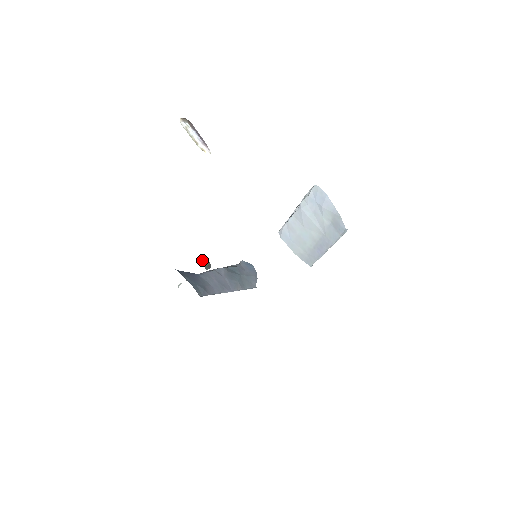
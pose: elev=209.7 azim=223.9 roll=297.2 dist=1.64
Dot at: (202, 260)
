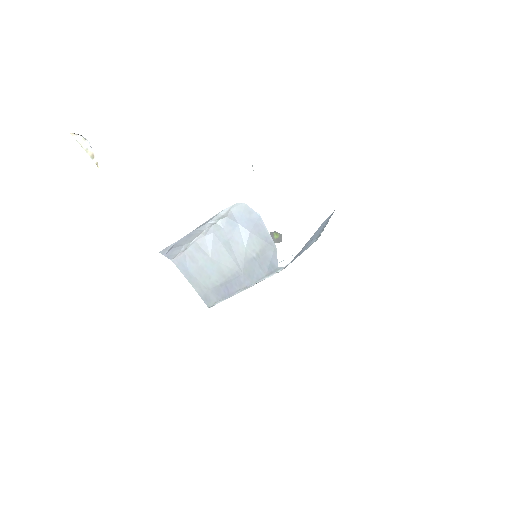
Dot at: (271, 232)
